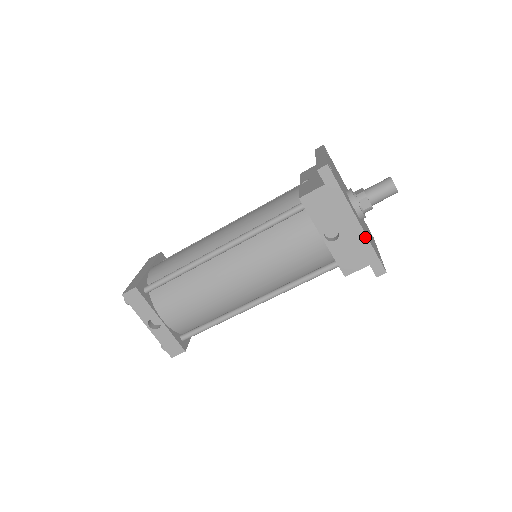
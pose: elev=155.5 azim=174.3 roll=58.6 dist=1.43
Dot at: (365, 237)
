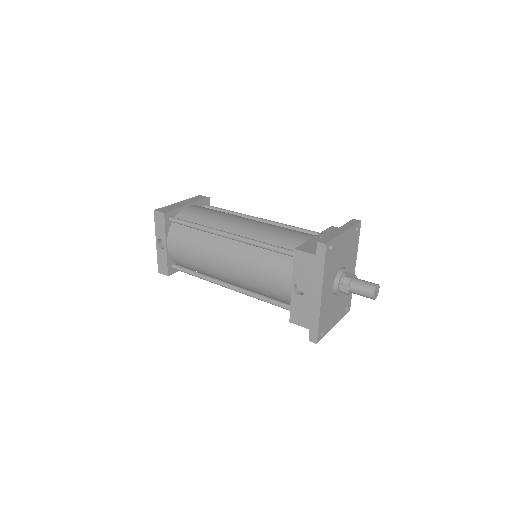
Dot at: (319, 310)
